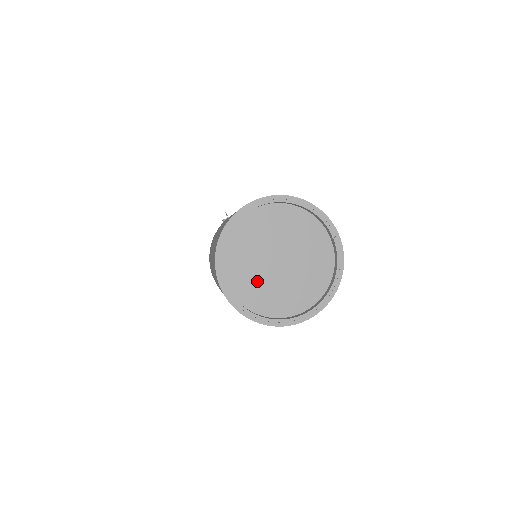
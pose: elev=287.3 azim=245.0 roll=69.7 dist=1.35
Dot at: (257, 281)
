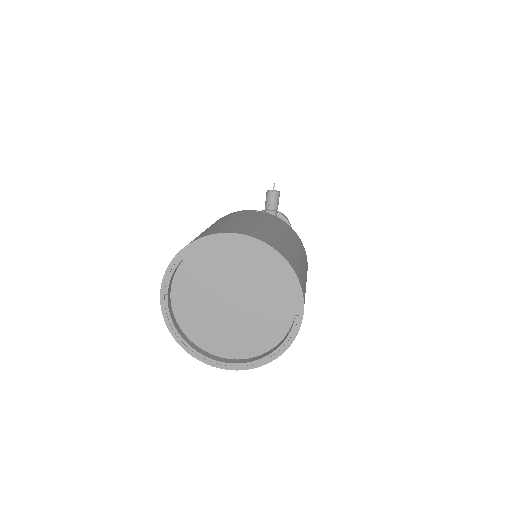
Dot at: (200, 306)
